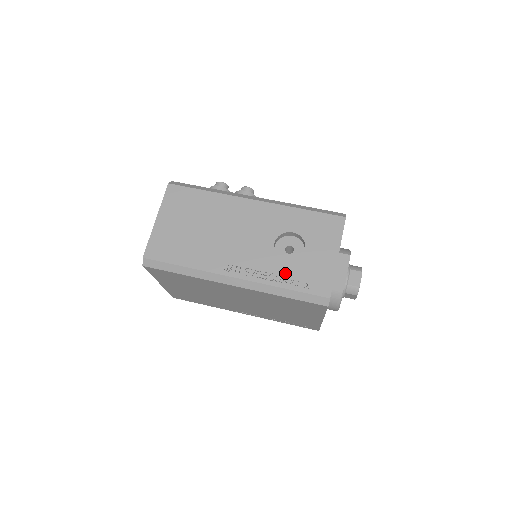
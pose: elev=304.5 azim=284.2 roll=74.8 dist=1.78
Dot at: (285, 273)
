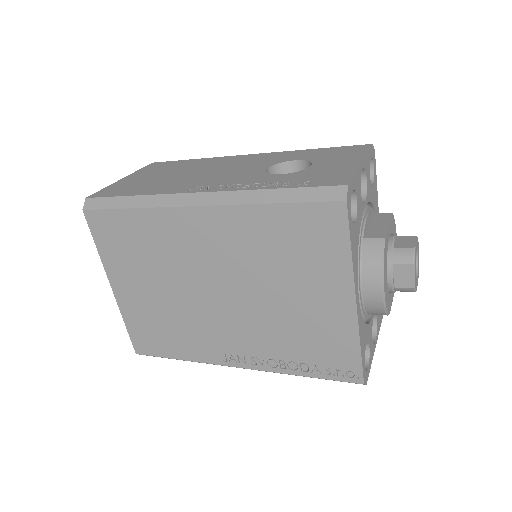
Dot at: (277, 180)
